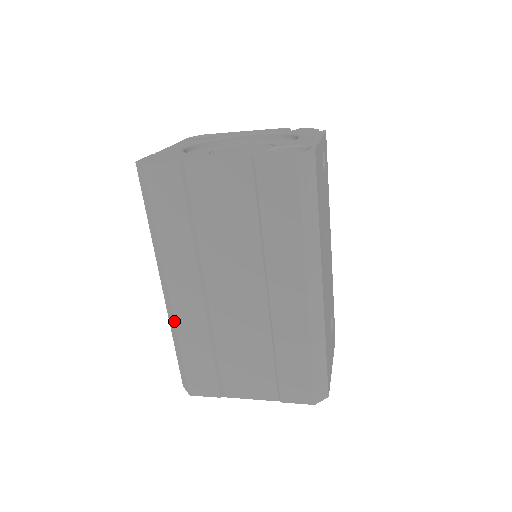
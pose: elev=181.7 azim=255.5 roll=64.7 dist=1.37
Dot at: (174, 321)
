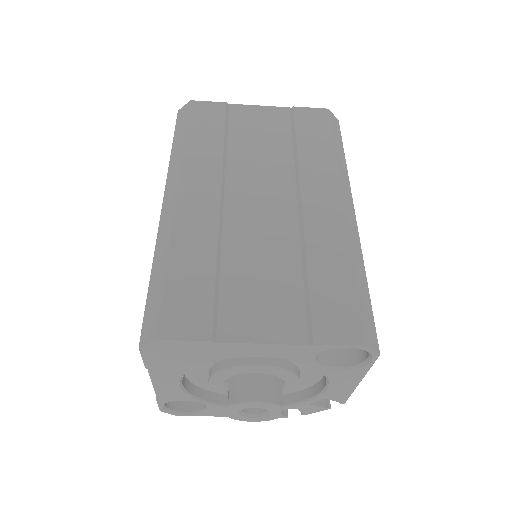
Dot at: (172, 226)
